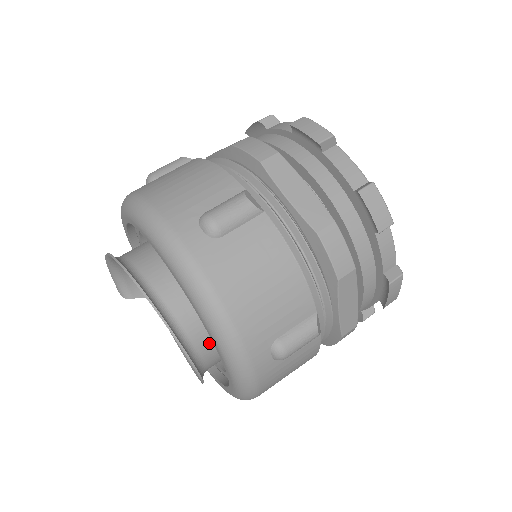
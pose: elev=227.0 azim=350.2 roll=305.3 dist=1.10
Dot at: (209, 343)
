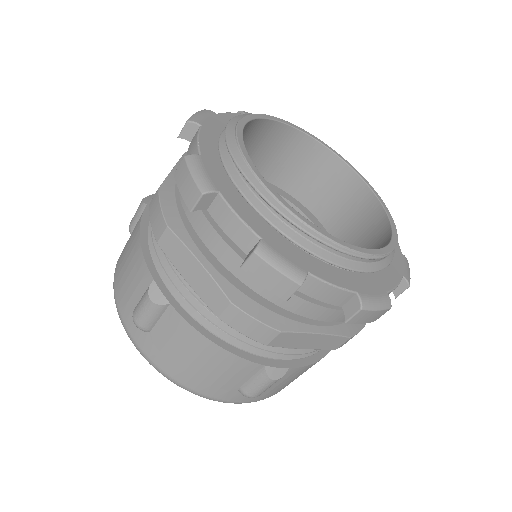
Dot at: occluded
